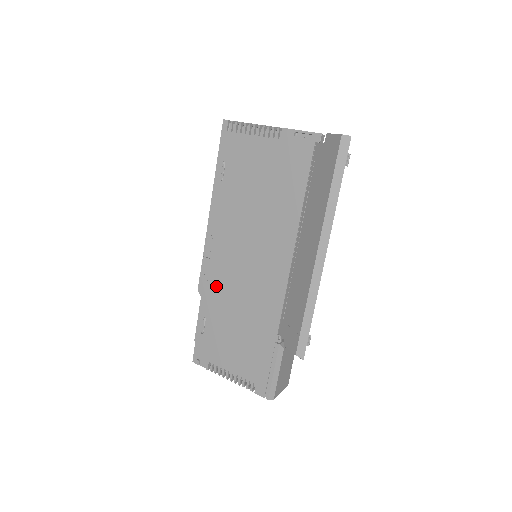
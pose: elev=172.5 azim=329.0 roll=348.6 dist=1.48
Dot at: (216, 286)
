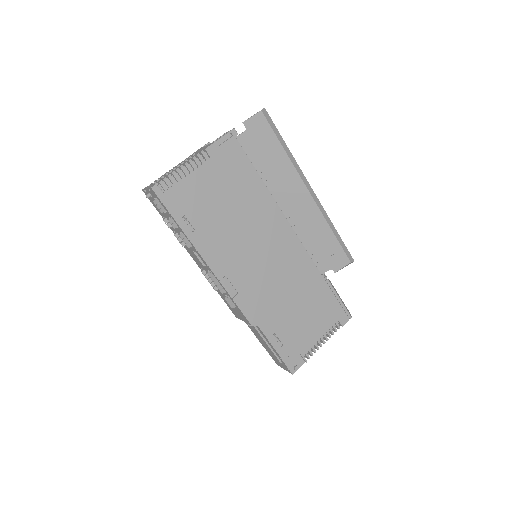
Dot at: (261, 304)
